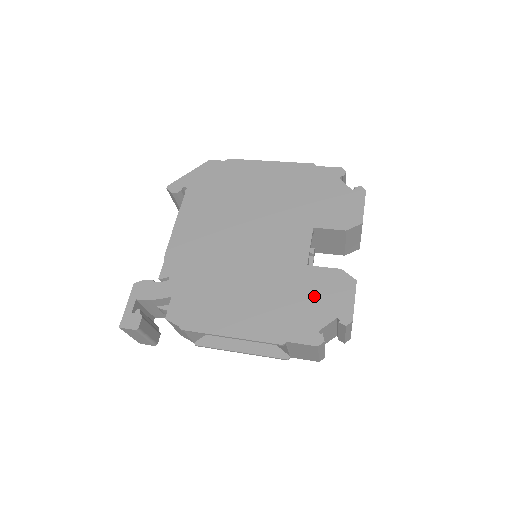
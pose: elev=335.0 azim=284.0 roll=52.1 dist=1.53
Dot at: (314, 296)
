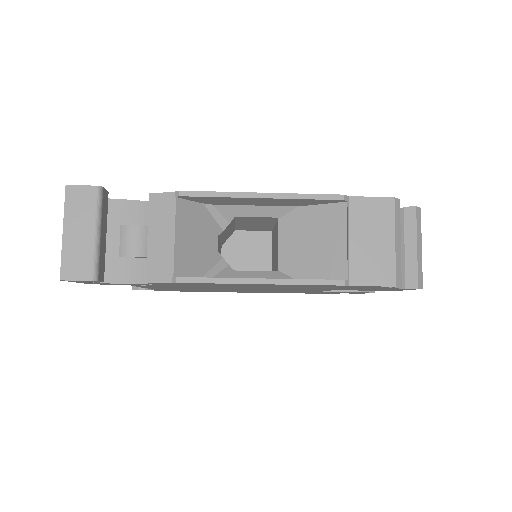
Dot at: occluded
